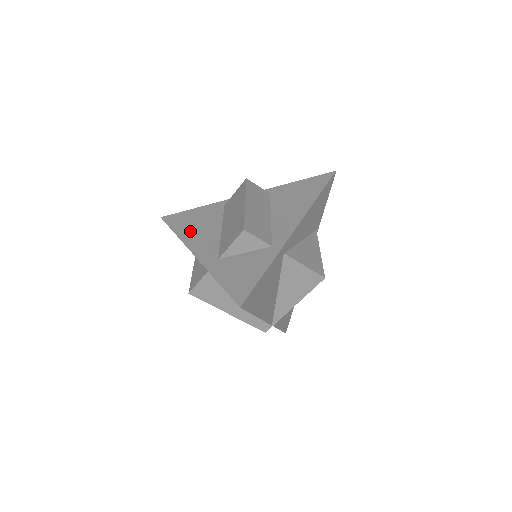
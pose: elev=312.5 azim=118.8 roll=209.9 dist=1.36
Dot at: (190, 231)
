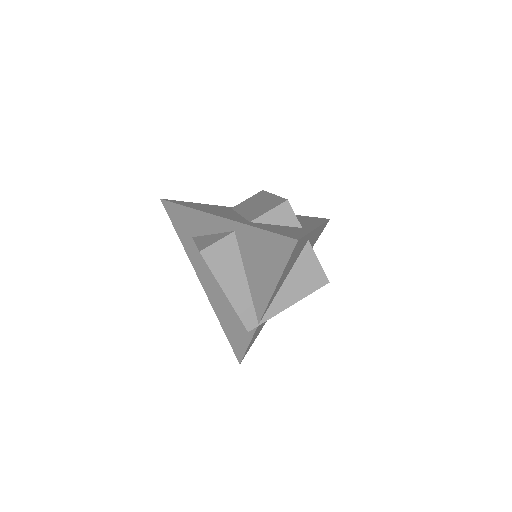
Dot at: (204, 208)
